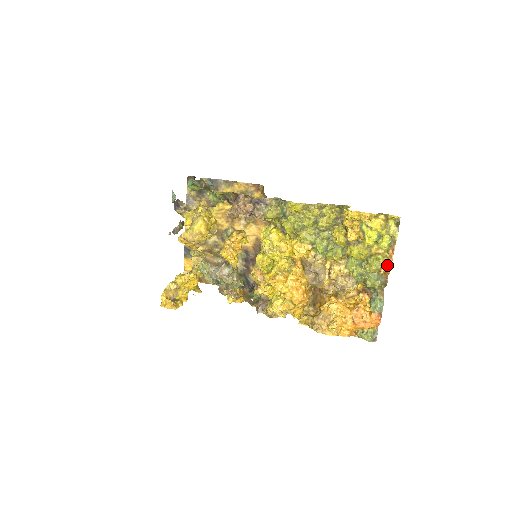
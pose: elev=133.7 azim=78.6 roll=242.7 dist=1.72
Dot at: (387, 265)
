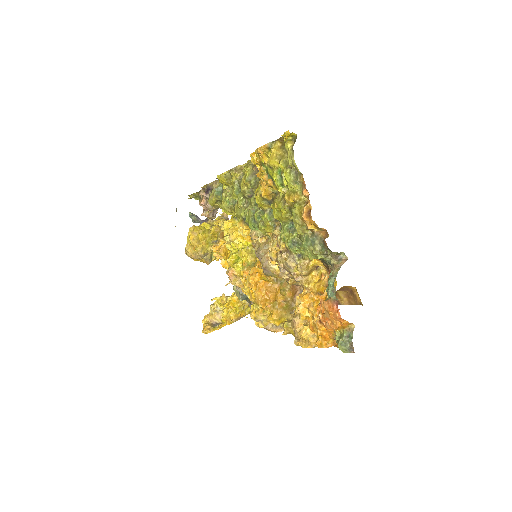
Dot at: (303, 215)
